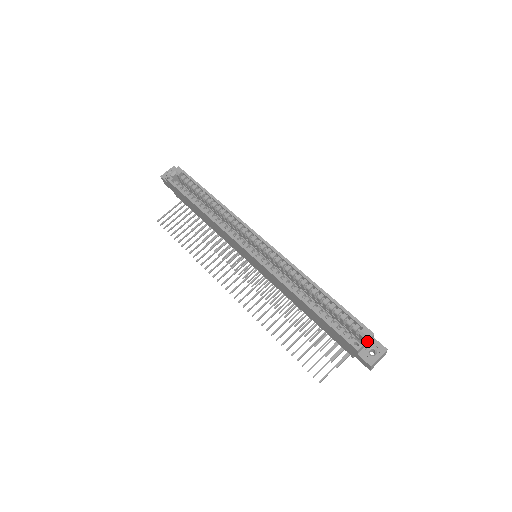
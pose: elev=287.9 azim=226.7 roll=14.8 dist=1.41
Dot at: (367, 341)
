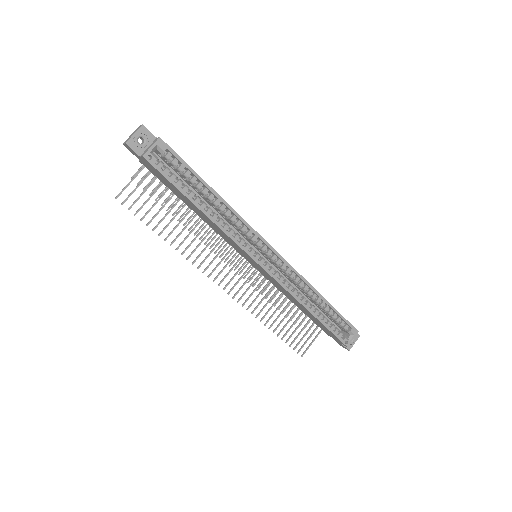
Dot at: (353, 337)
